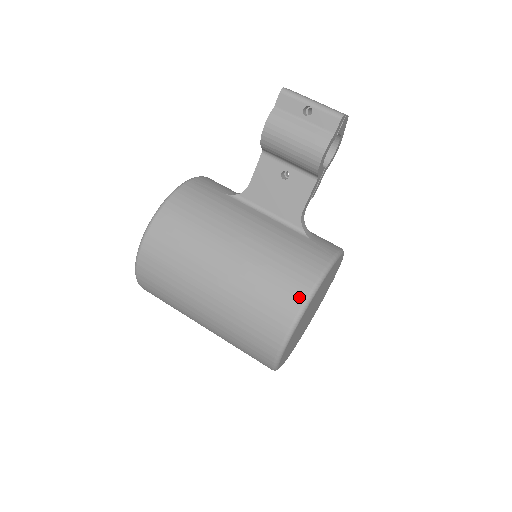
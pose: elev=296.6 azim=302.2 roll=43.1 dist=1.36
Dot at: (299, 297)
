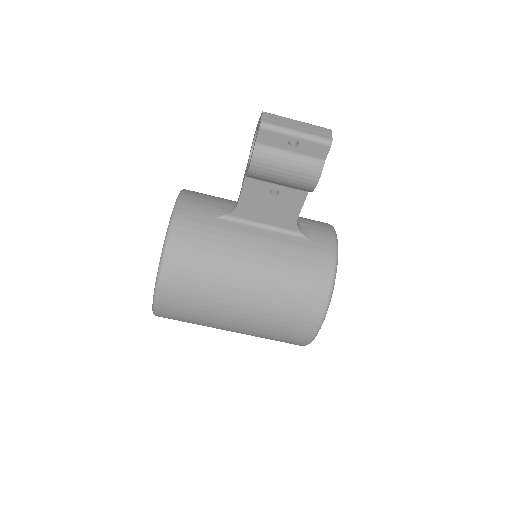
Dot at: (320, 305)
